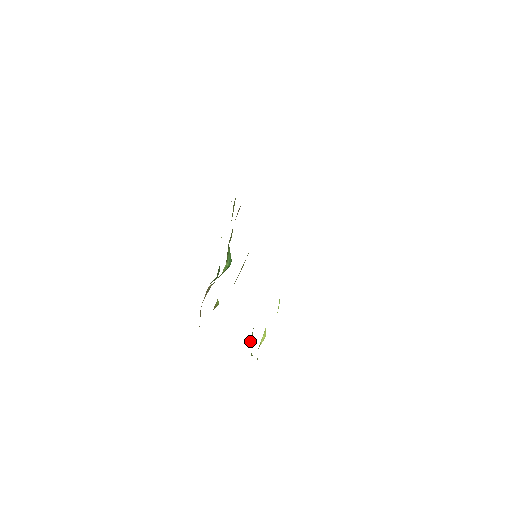
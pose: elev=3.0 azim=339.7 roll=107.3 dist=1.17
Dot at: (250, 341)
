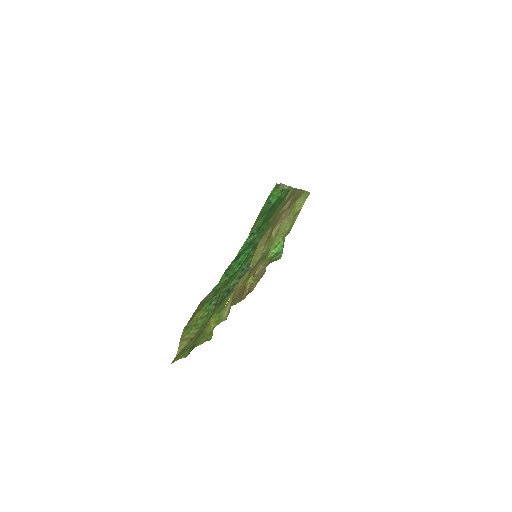
Dot at: occluded
